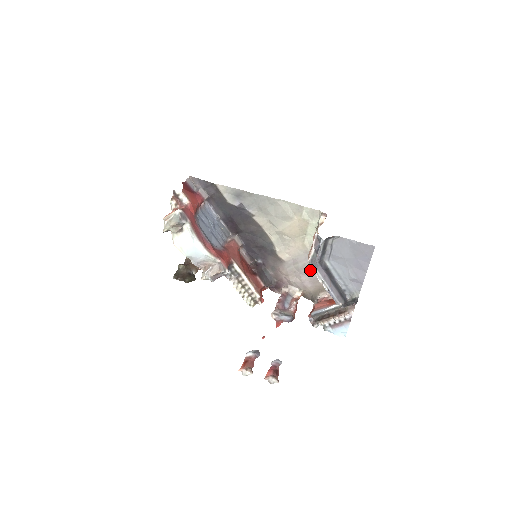
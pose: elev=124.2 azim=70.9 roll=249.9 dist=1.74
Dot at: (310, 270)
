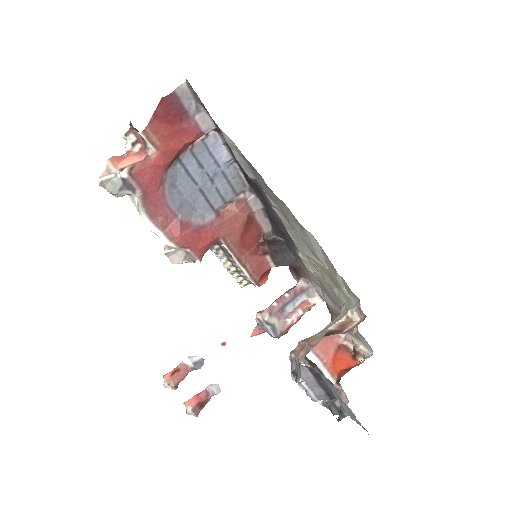
Dot at: (336, 304)
